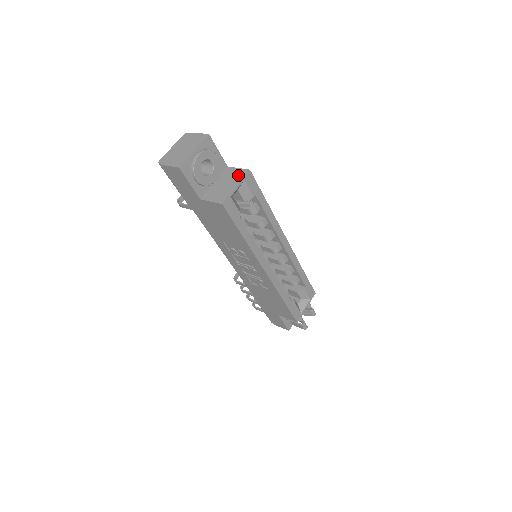
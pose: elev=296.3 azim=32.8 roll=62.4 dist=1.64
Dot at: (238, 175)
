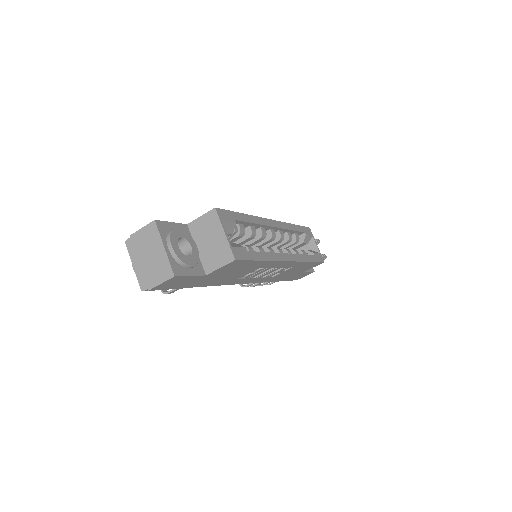
Dot at: (211, 222)
